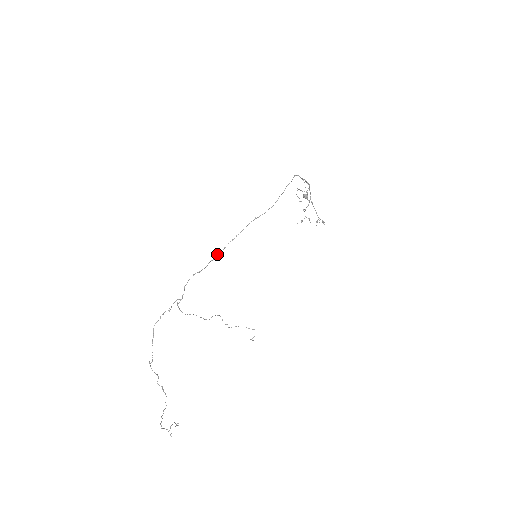
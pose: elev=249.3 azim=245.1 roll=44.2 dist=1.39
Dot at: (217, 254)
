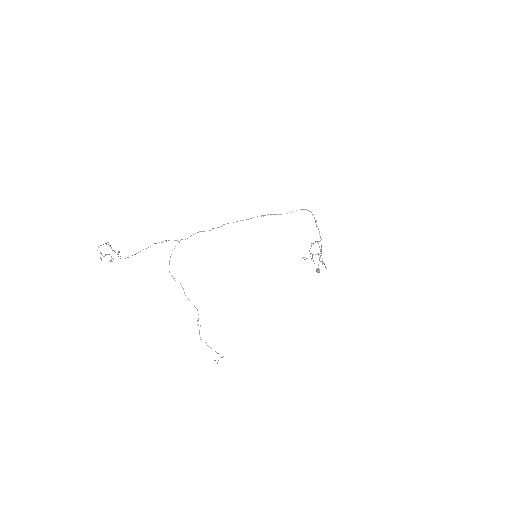
Dot at: occluded
